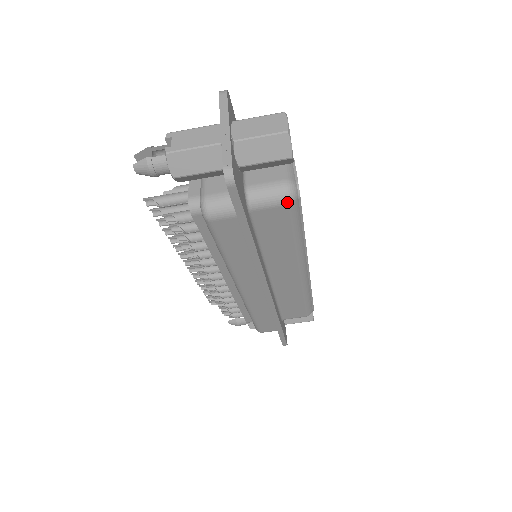
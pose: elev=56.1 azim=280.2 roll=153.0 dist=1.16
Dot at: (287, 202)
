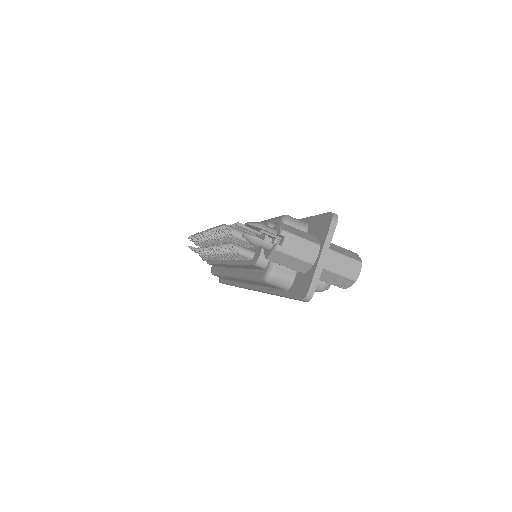
Dot at: occluded
